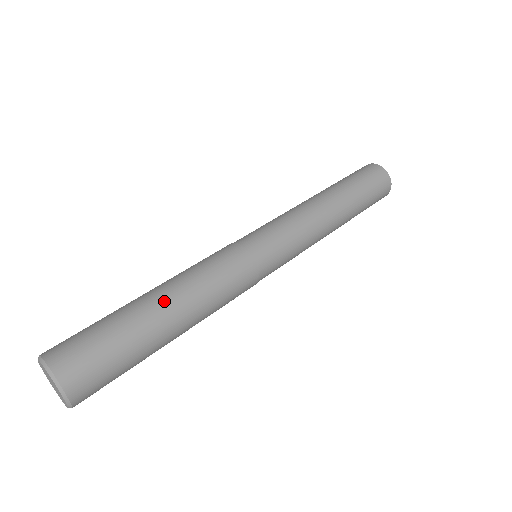
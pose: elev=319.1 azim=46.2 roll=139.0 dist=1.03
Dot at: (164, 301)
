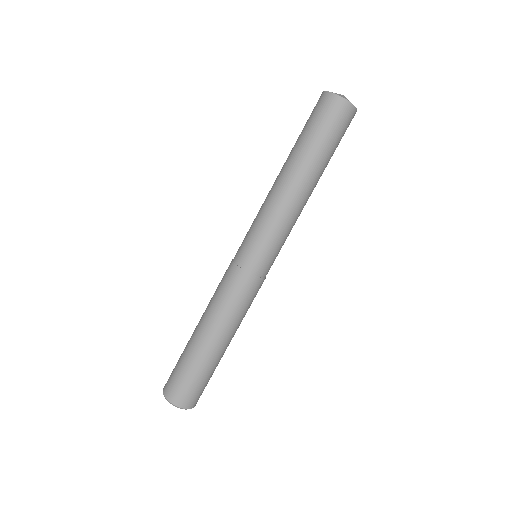
Dot at: (224, 344)
